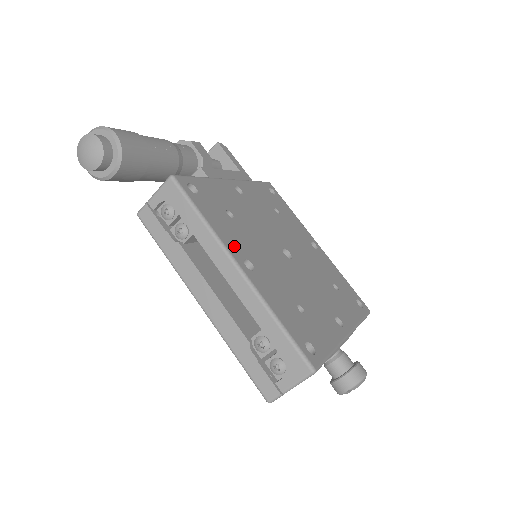
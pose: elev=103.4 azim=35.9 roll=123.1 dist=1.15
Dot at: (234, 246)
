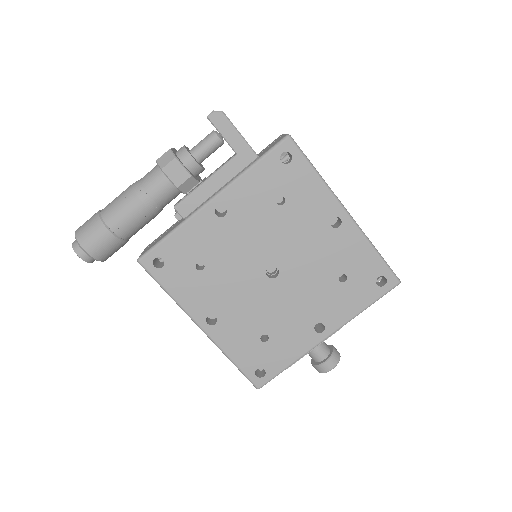
Dot at: (198, 308)
